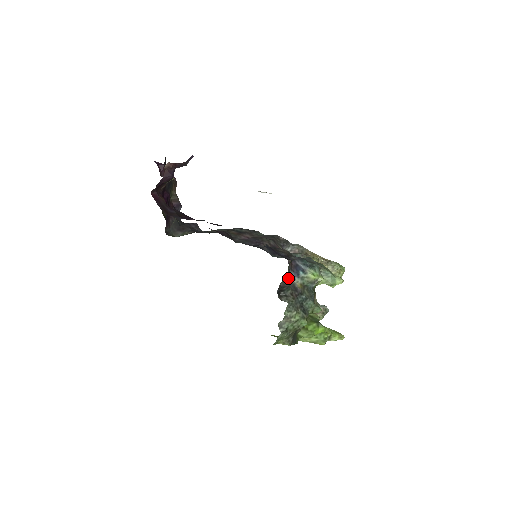
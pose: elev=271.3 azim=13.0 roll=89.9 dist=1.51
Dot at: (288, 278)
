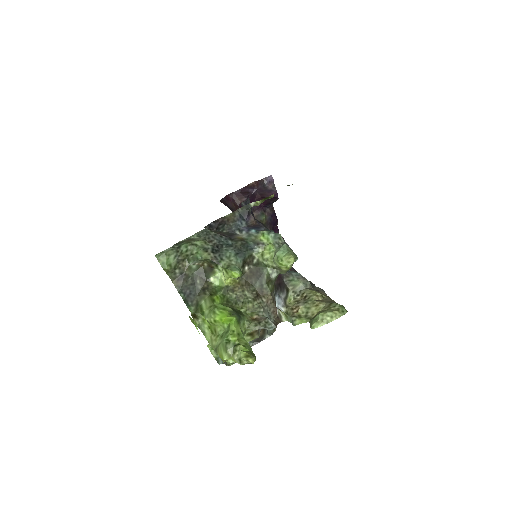
Dot at: (231, 218)
